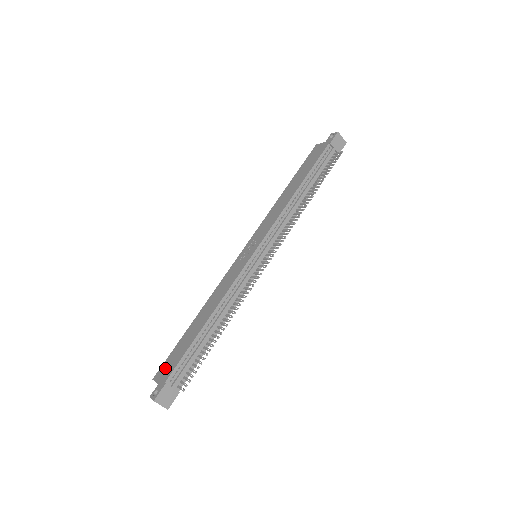
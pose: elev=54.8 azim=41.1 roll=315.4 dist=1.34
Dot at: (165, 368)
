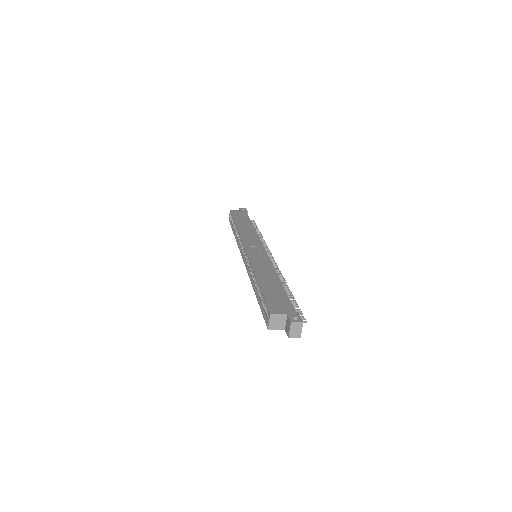
Dot at: (277, 305)
